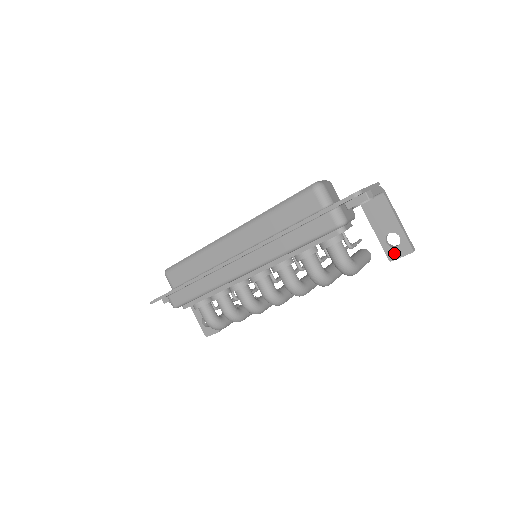
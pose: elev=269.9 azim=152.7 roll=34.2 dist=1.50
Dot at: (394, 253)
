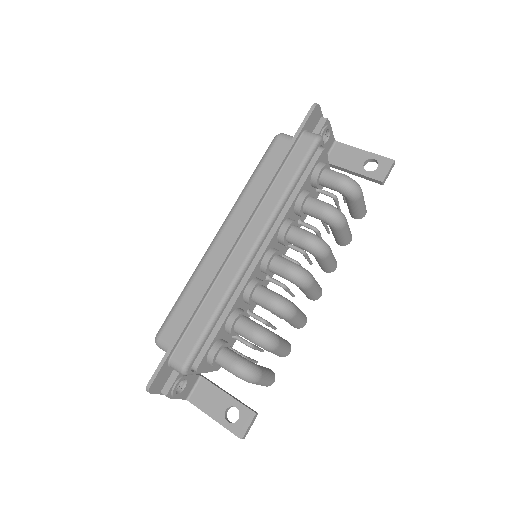
Dot at: (380, 173)
